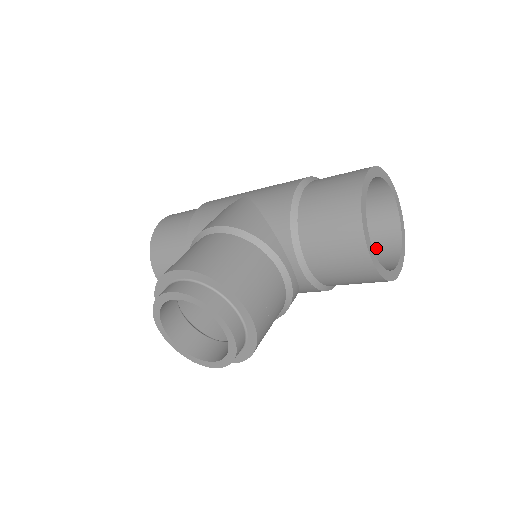
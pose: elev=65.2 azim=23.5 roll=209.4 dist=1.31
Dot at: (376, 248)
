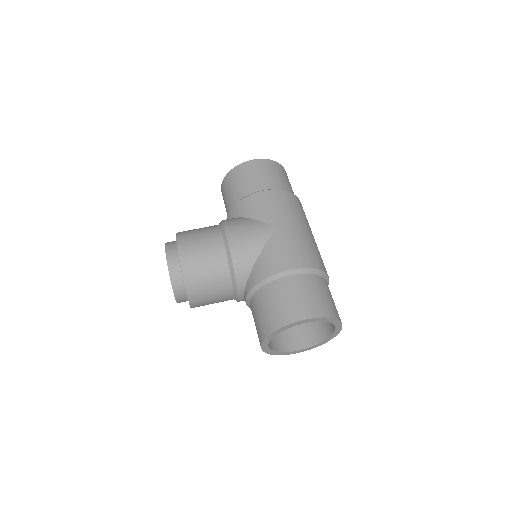
Dot at: (310, 327)
